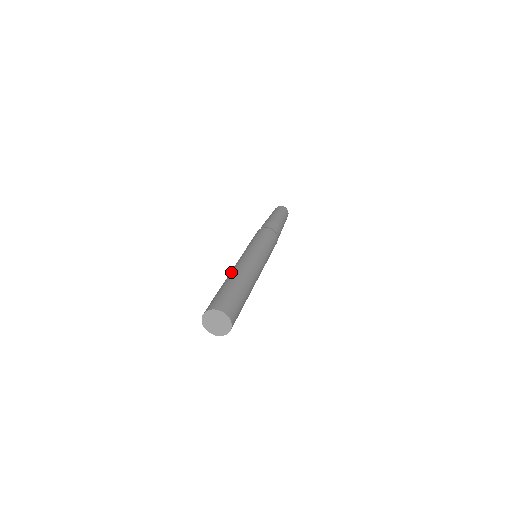
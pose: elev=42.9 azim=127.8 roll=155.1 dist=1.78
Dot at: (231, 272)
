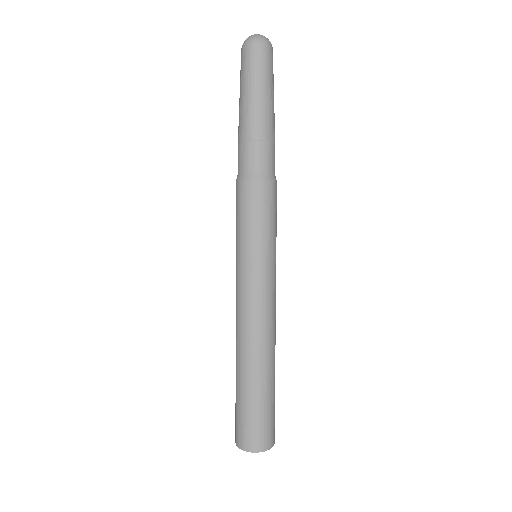
Dot at: (245, 350)
